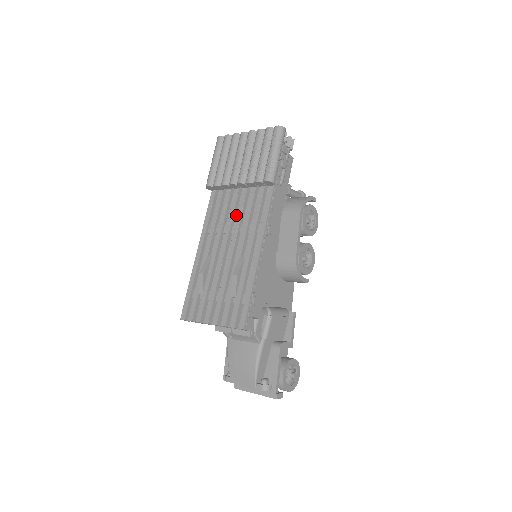
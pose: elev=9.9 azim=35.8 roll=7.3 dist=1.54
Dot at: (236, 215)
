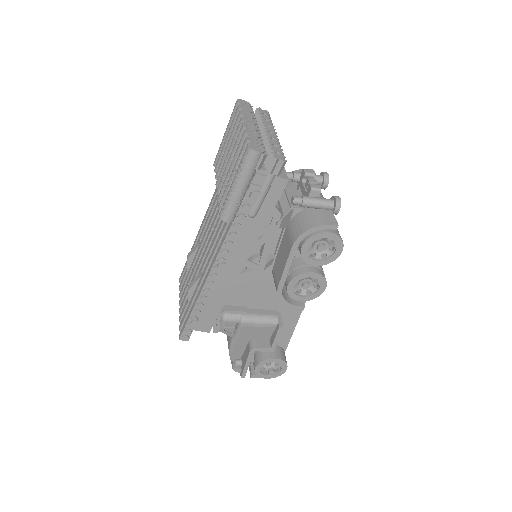
Dot at: occluded
